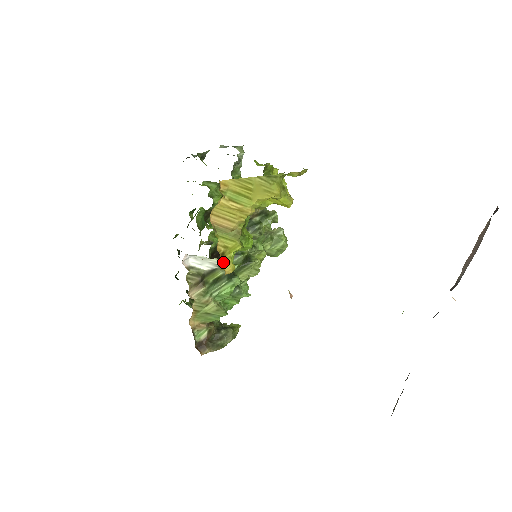
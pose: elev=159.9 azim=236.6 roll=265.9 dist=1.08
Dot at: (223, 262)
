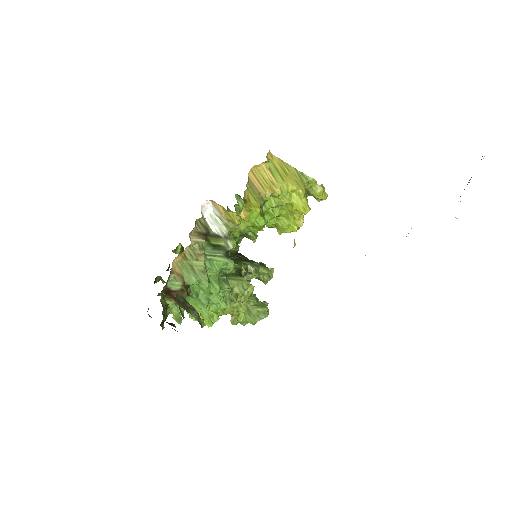
Dot at: (243, 204)
